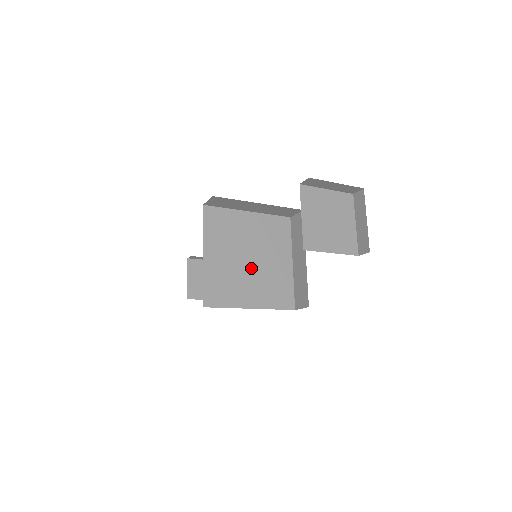
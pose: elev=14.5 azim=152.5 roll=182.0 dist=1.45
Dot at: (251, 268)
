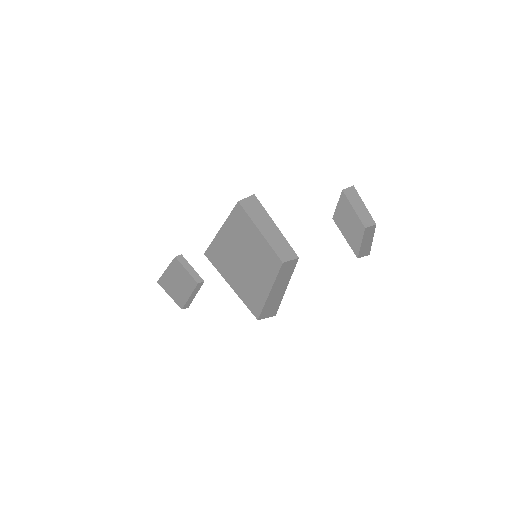
Dot at: (245, 265)
